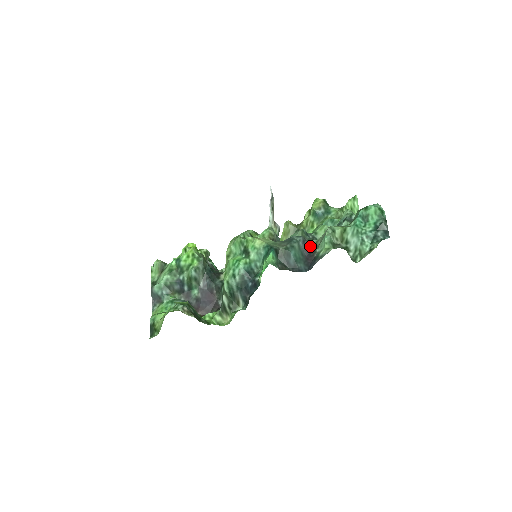
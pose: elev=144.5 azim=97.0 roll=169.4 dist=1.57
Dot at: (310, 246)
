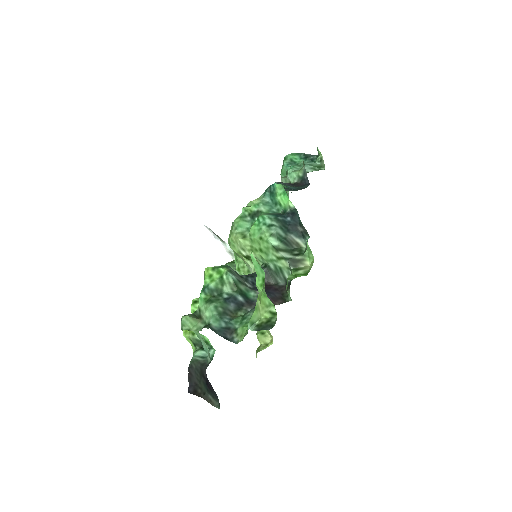
Dot at: occluded
